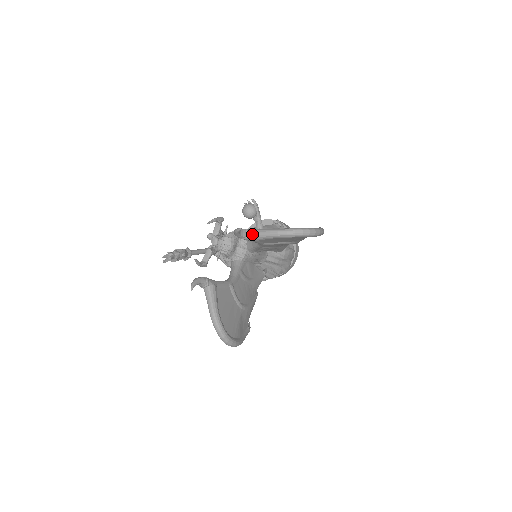
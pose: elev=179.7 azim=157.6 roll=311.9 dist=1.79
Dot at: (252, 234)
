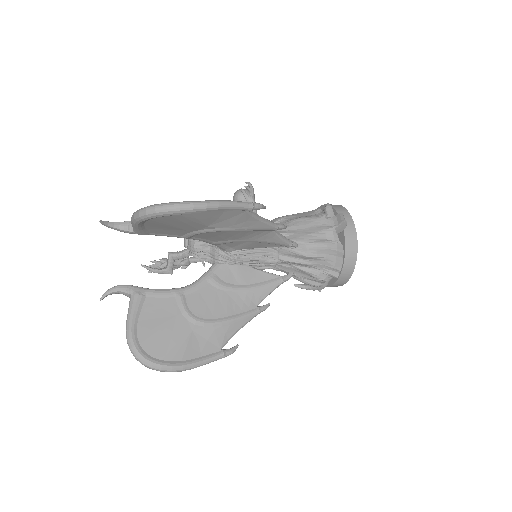
Dot at: occluded
